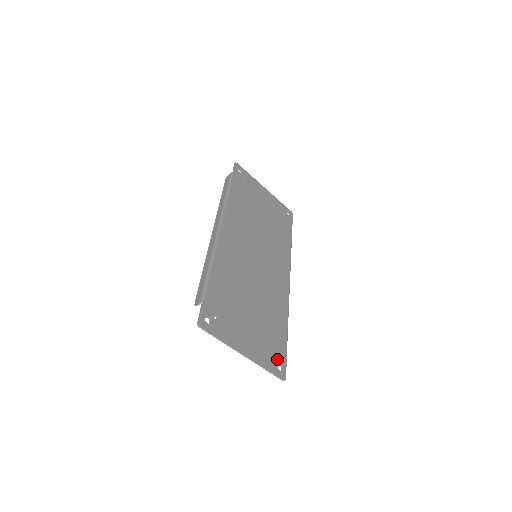
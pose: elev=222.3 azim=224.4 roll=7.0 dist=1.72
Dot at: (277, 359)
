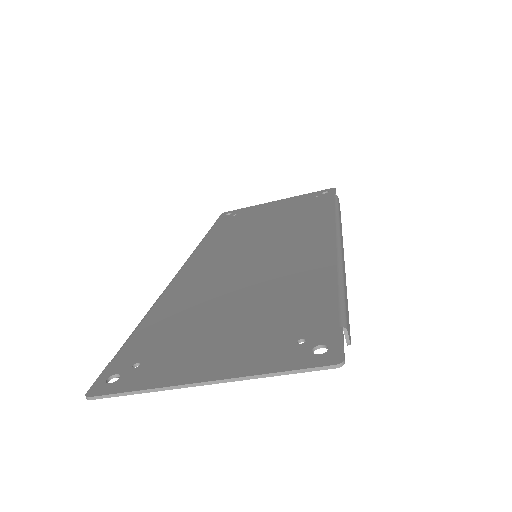
Dot at: (310, 341)
